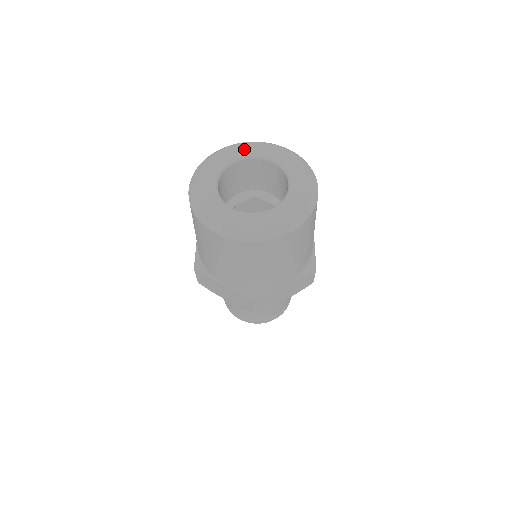
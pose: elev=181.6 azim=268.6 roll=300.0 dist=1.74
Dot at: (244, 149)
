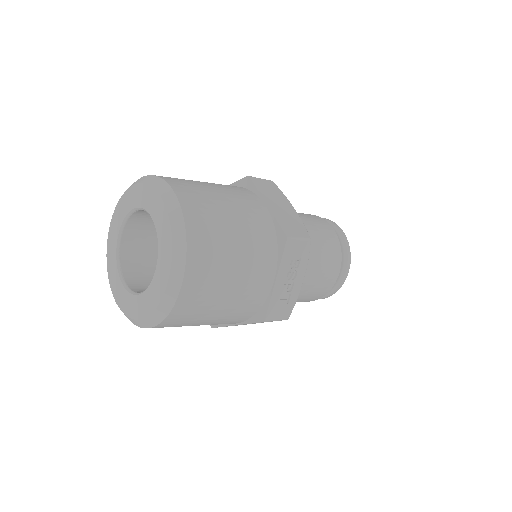
Dot at: (140, 195)
